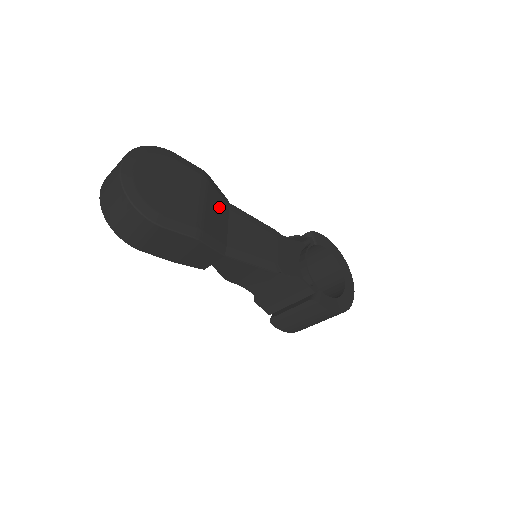
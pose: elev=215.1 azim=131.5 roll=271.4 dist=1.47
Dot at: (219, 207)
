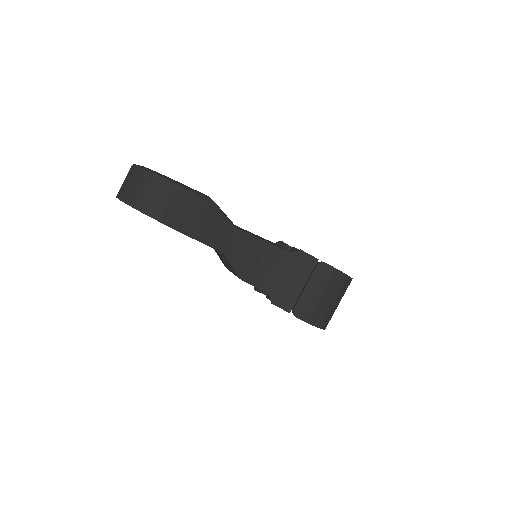
Dot at: occluded
